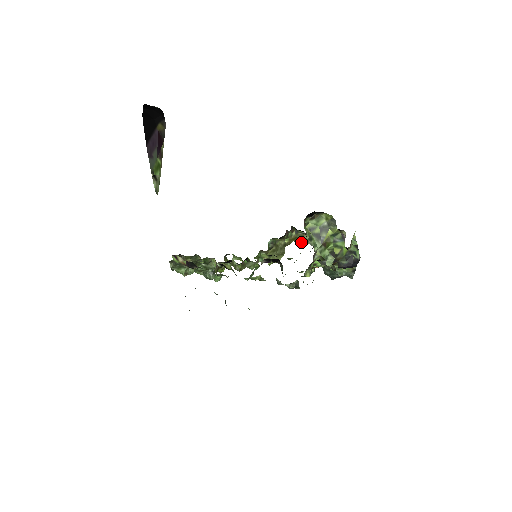
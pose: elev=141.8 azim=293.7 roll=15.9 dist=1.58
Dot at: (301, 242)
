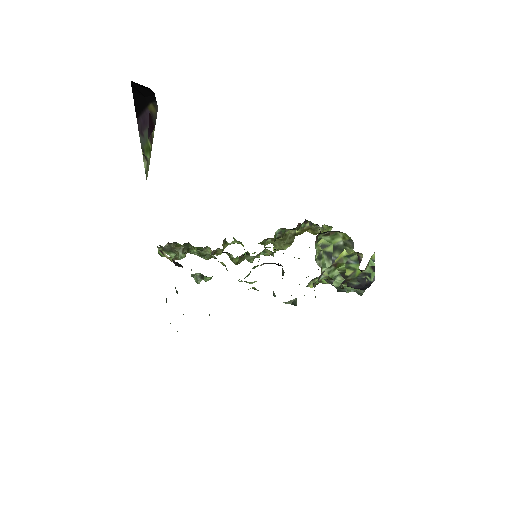
Dot at: (314, 233)
